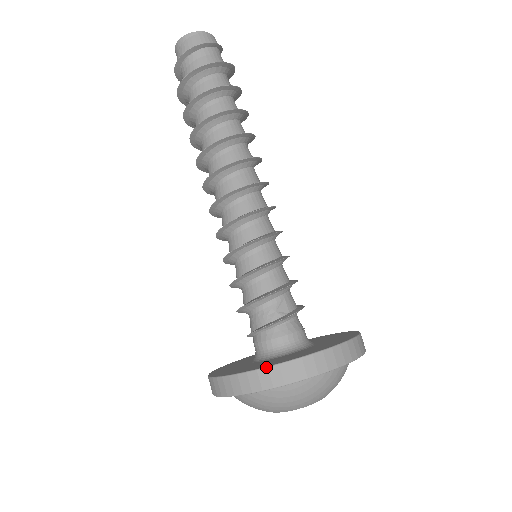
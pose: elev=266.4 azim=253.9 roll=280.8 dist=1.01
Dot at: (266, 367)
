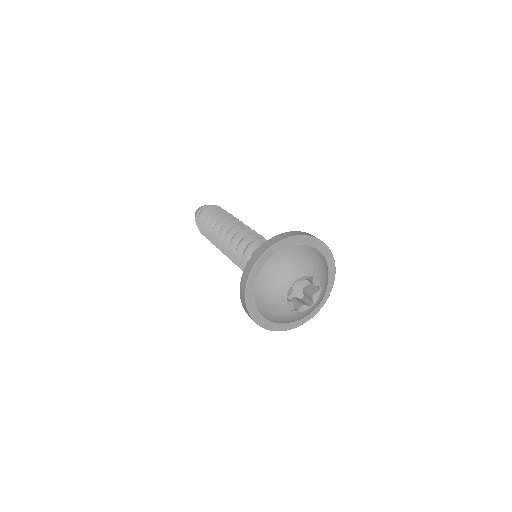
Dot at: (241, 278)
